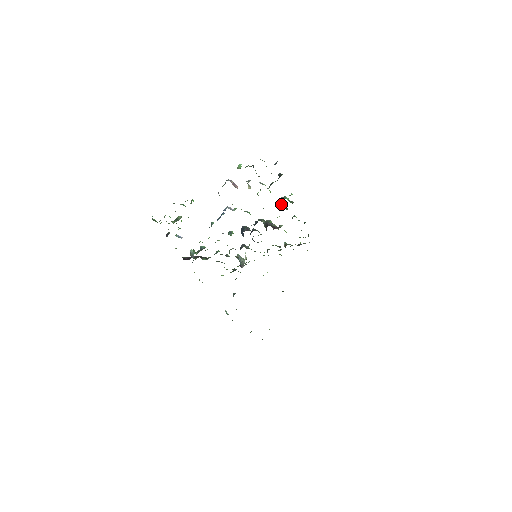
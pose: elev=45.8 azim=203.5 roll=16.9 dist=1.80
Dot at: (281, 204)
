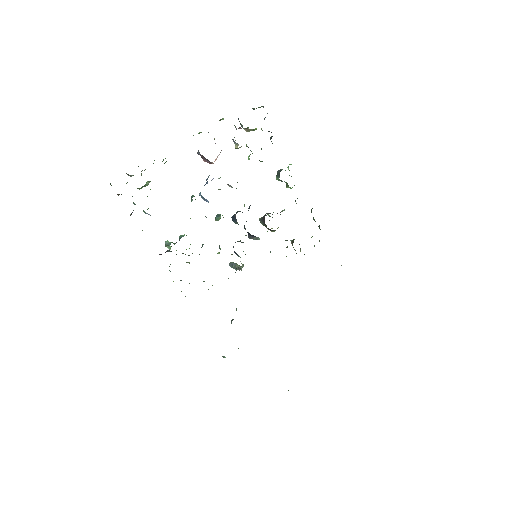
Dot at: (279, 177)
